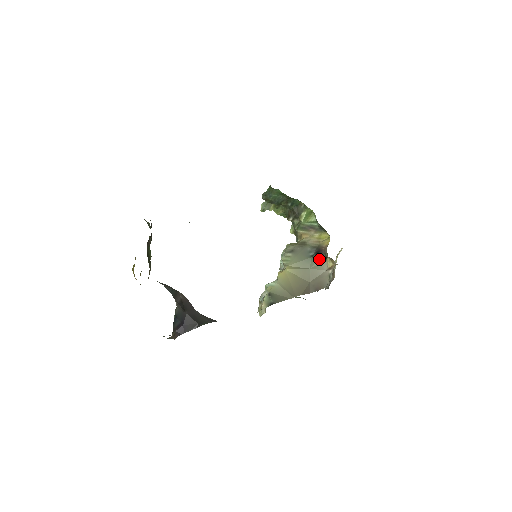
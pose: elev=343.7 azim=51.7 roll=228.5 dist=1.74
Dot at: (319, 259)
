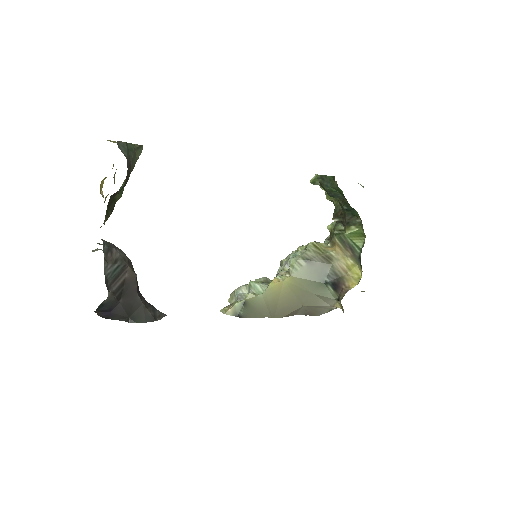
Dot at: (330, 292)
